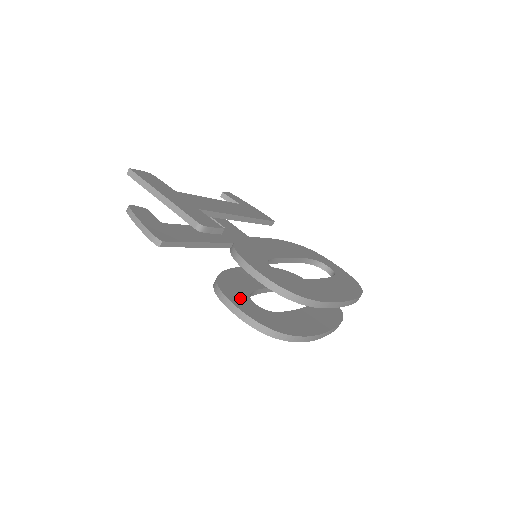
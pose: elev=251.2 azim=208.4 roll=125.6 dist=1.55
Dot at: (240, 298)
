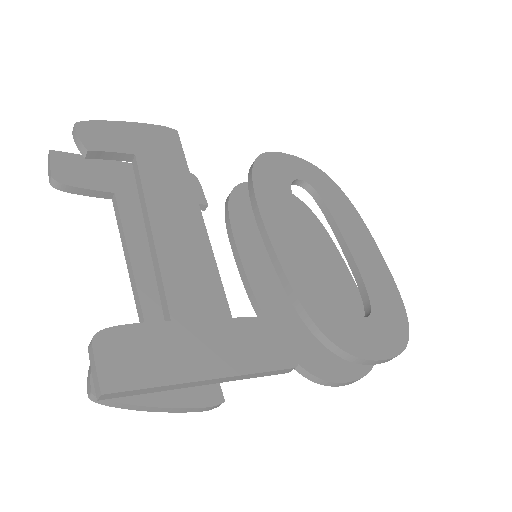
Dot at: (331, 359)
